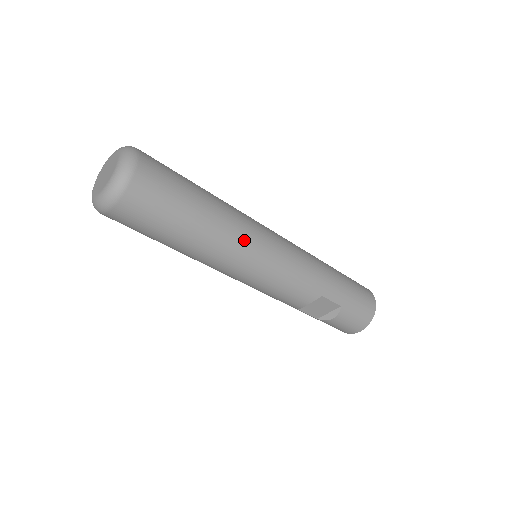
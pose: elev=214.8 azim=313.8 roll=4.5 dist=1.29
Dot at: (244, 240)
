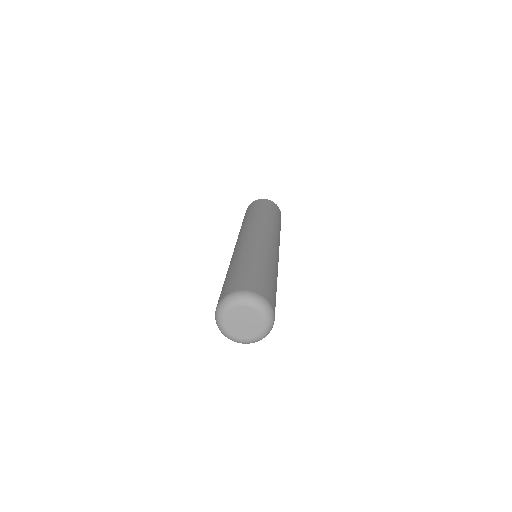
Dot at: occluded
